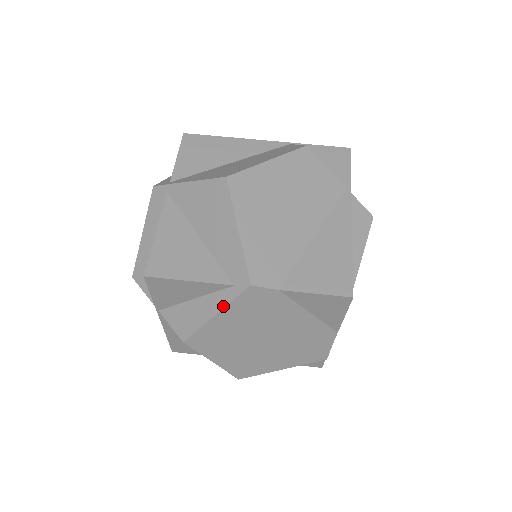
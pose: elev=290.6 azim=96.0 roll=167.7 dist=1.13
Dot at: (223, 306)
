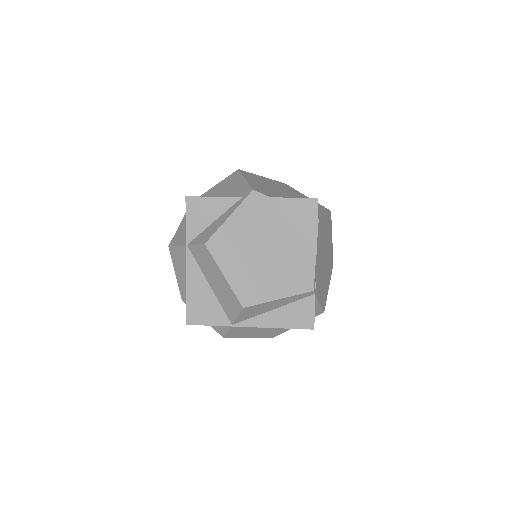
Dot at: (235, 209)
